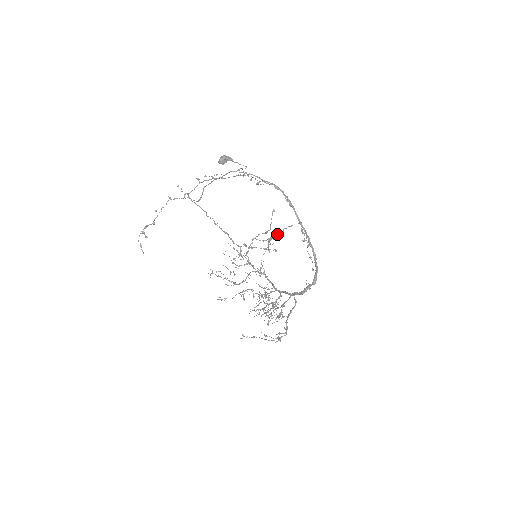
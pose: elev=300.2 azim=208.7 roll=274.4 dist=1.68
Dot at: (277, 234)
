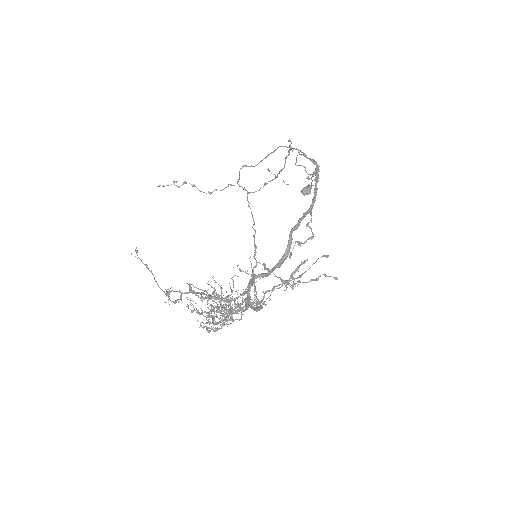
Dot at: (312, 279)
